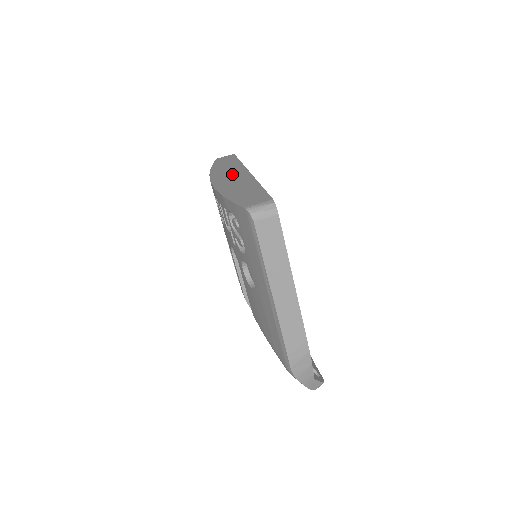
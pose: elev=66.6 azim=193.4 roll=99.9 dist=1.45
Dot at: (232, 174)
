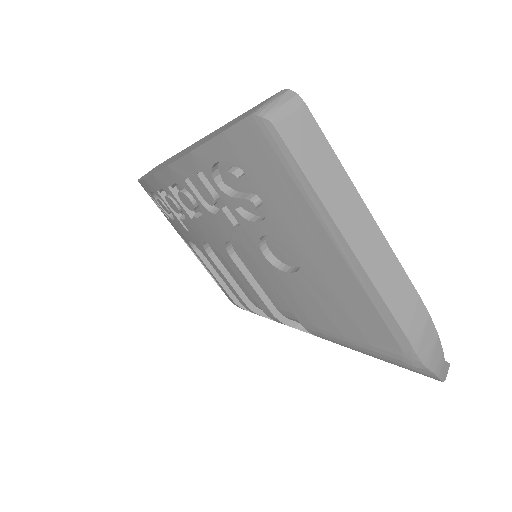
Dot at: (177, 155)
